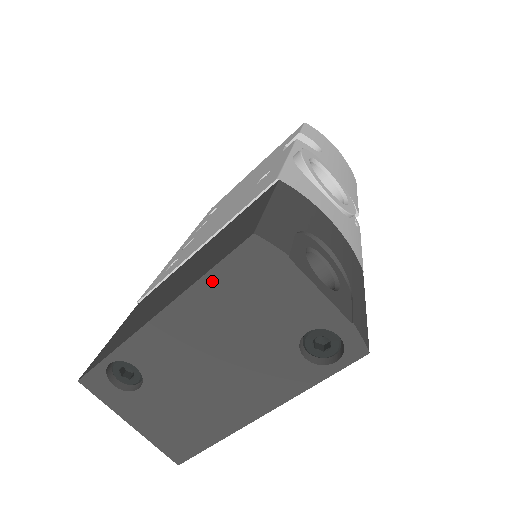
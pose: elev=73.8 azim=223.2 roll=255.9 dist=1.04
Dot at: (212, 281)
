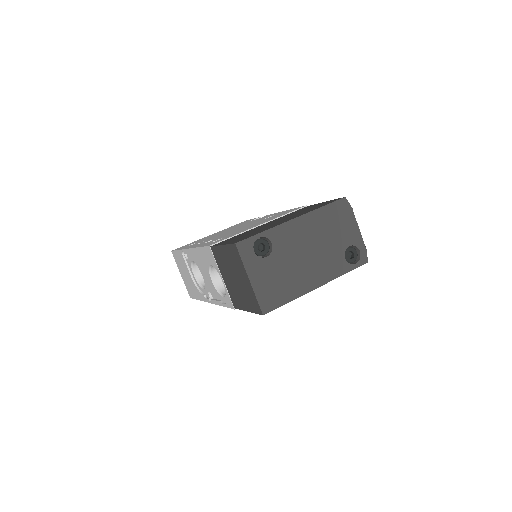
Dot at: (324, 210)
